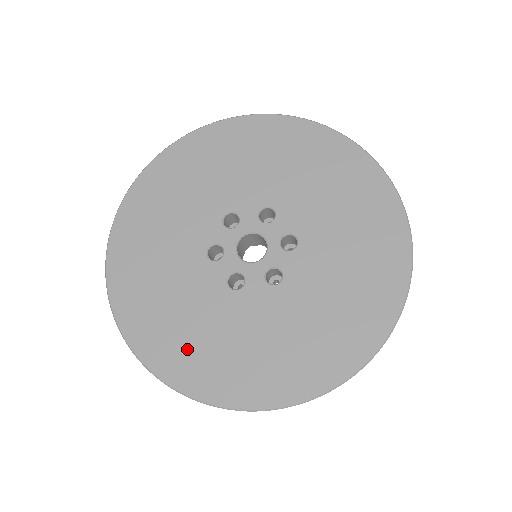
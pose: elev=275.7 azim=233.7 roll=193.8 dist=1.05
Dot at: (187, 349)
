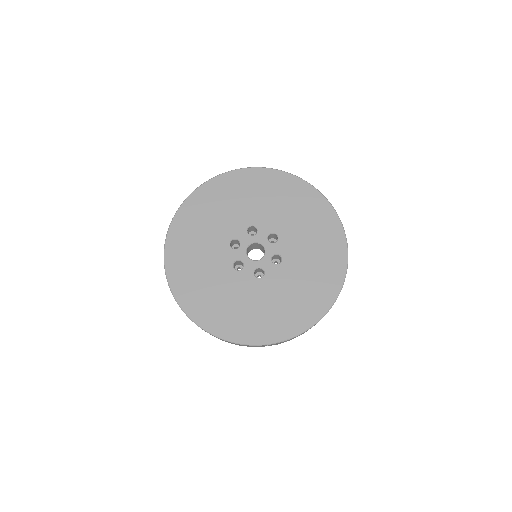
Dot at: (195, 288)
